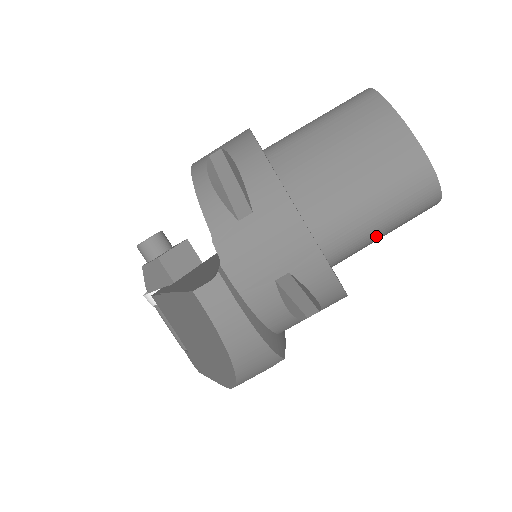
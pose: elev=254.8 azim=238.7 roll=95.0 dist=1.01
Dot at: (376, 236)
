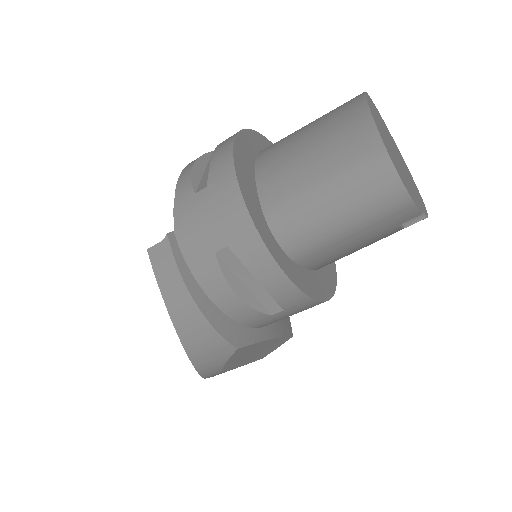
Dot at: (337, 233)
